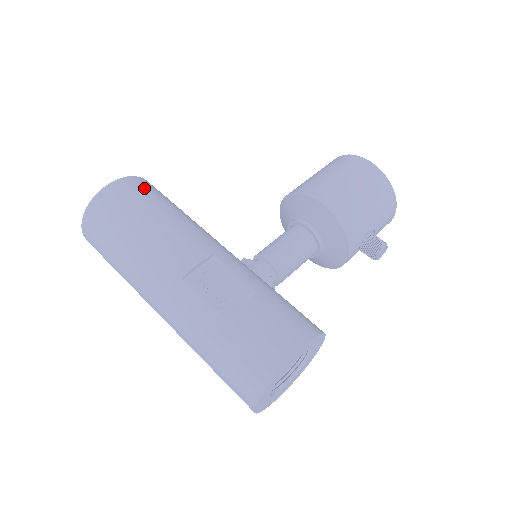
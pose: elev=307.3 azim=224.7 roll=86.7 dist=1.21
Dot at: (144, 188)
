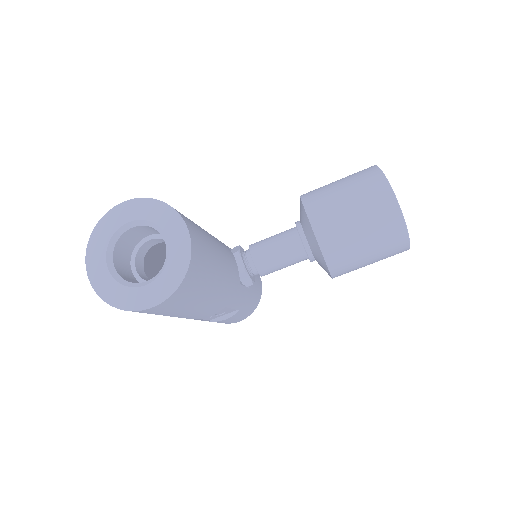
Dot at: (188, 293)
